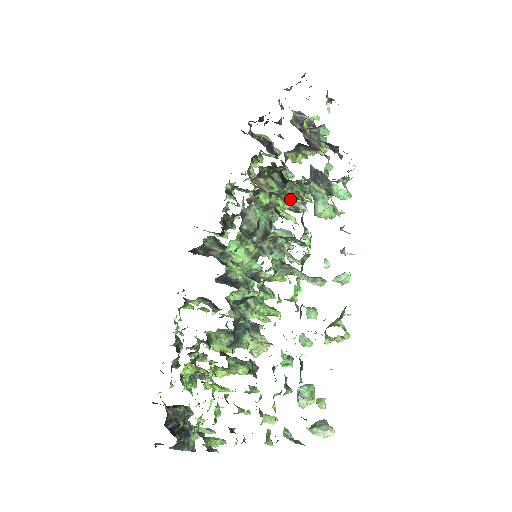
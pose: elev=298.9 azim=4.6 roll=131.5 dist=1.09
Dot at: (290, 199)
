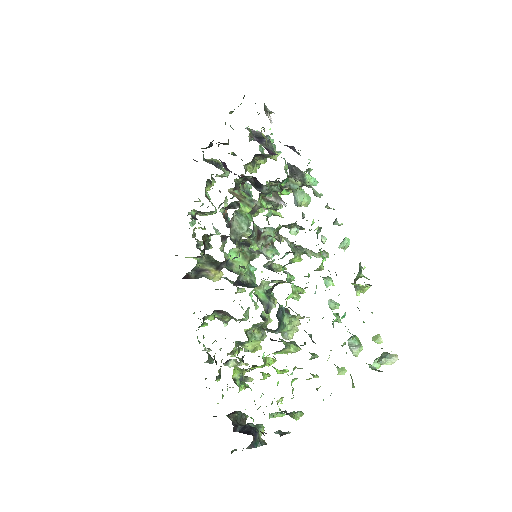
Dot at: (283, 192)
